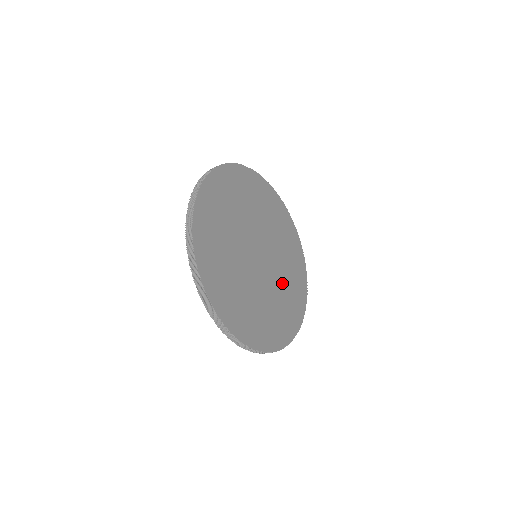
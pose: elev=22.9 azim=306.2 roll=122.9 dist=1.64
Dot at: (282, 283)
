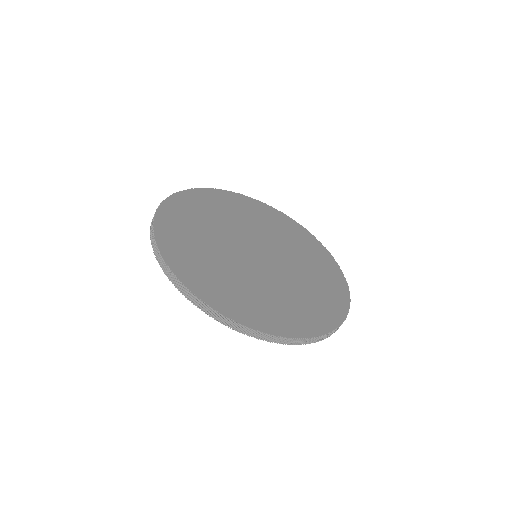
Dot at: (301, 279)
